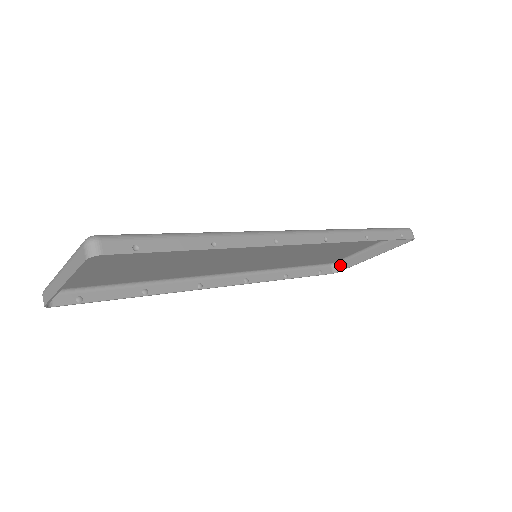
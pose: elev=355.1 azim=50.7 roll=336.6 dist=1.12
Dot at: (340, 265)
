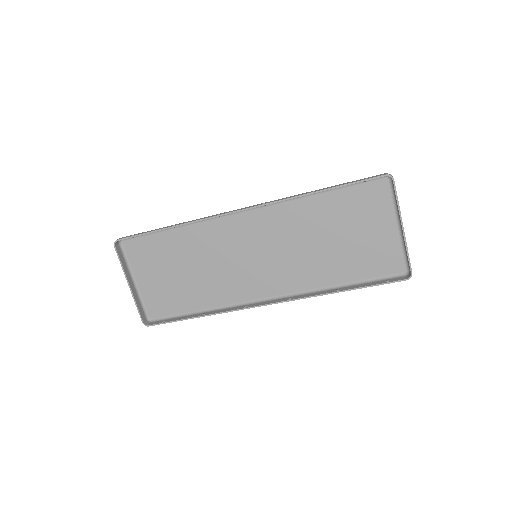
Dot at: (409, 267)
